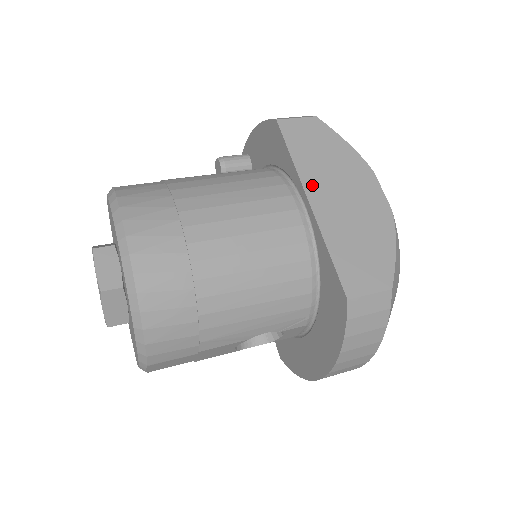
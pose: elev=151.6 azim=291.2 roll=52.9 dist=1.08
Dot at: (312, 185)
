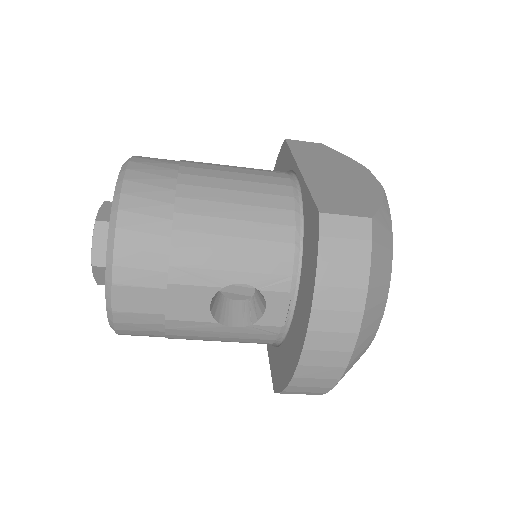
Dot at: (305, 164)
